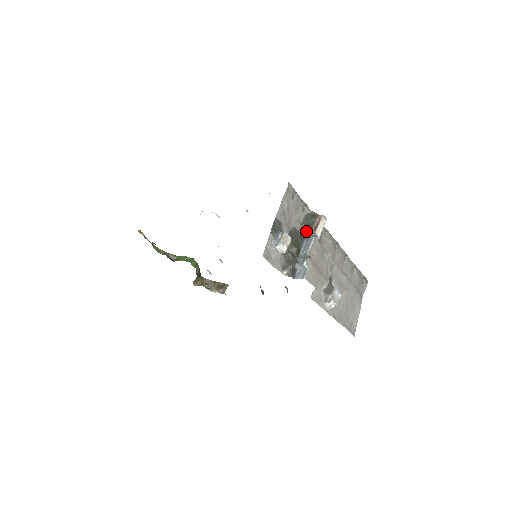
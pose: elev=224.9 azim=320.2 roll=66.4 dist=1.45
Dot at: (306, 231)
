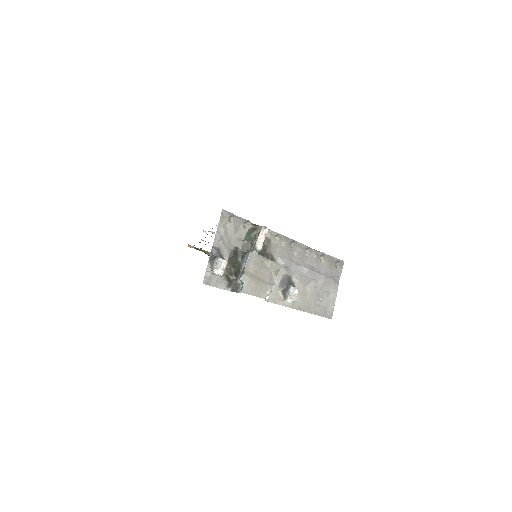
Dot at: (249, 246)
